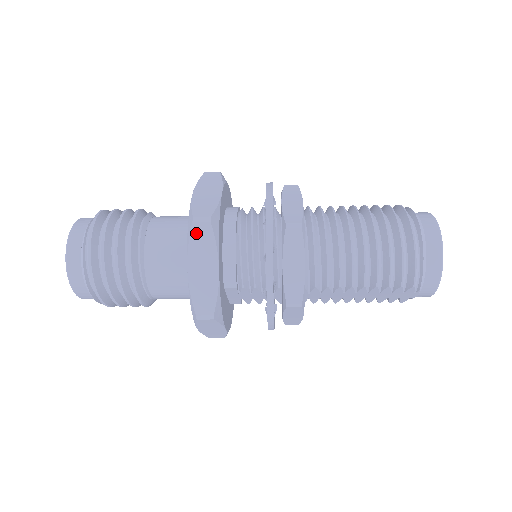
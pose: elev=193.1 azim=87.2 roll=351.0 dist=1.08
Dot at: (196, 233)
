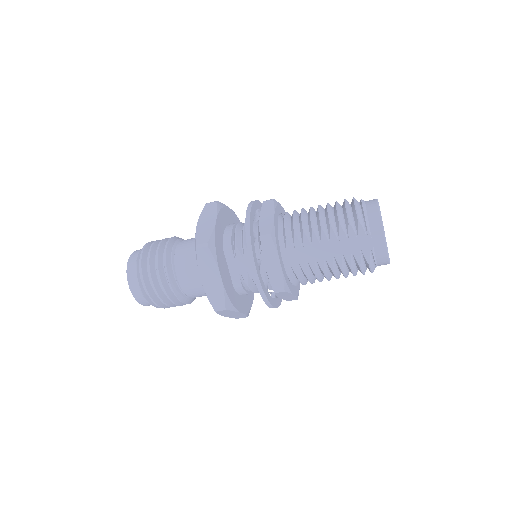
Dot at: (207, 208)
